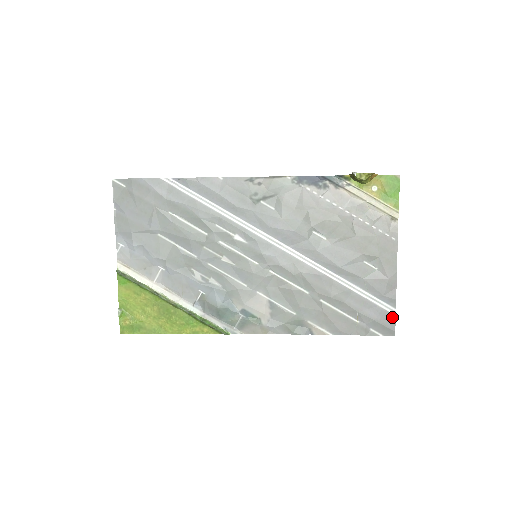
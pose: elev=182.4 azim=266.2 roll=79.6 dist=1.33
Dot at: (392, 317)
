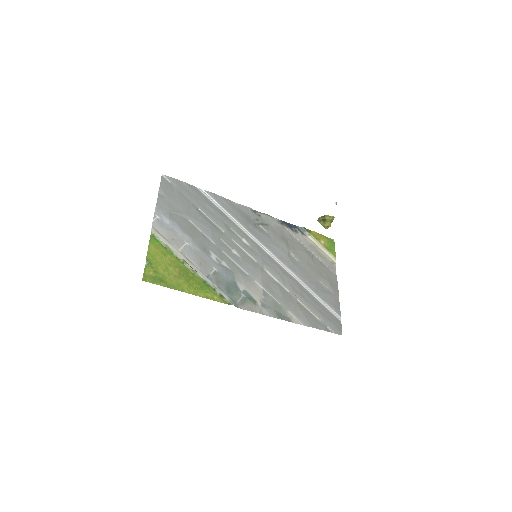
Dot at: (339, 322)
